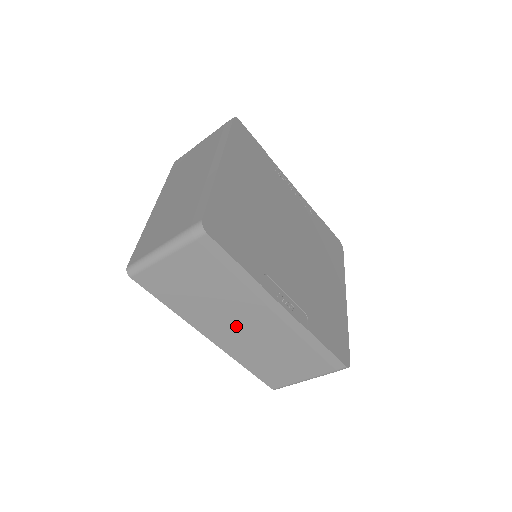
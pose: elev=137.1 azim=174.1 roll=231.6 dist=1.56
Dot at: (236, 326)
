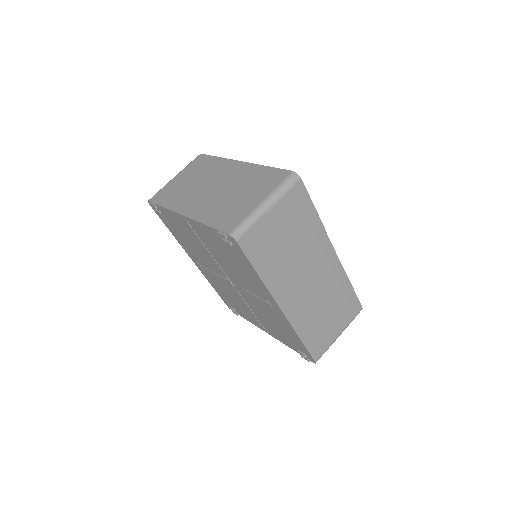
Dot at: (303, 283)
